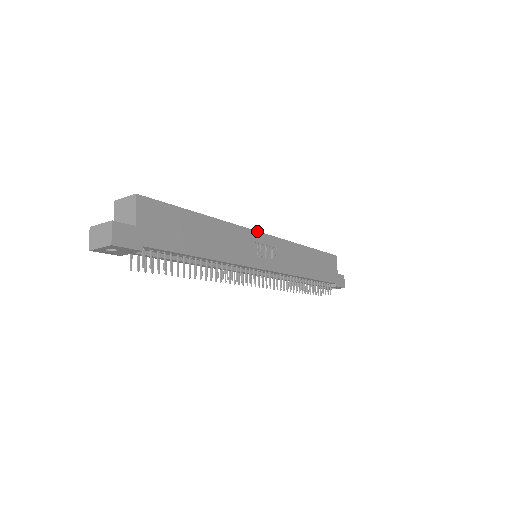
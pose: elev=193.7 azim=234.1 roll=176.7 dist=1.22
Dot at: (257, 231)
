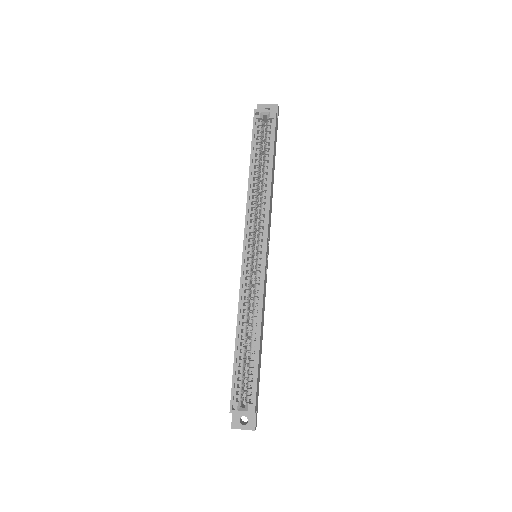
Dot at: (265, 266)
